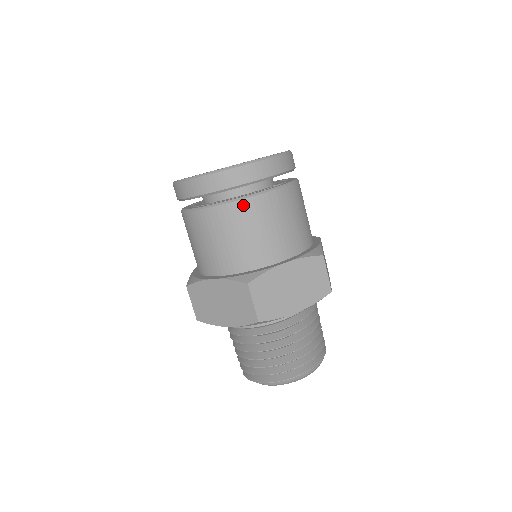
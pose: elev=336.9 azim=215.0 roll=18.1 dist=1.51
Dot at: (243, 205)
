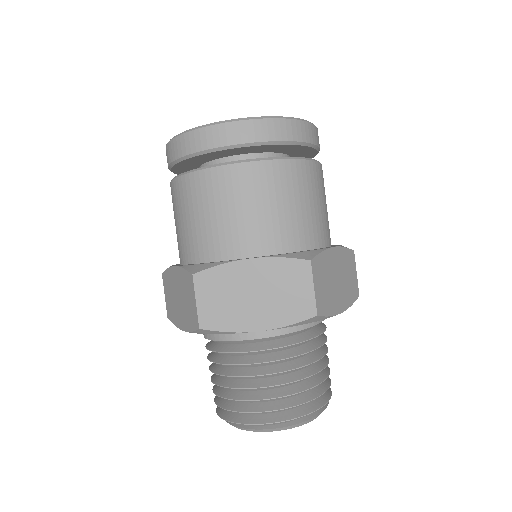
Dot at: (211, 175)
